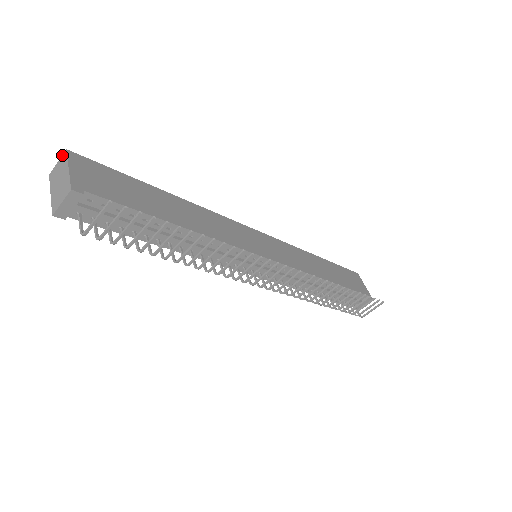
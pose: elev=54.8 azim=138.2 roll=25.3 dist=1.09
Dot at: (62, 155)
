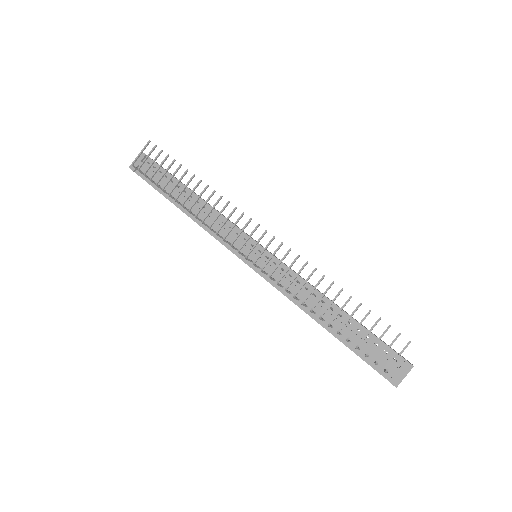
Dot at: occluded
